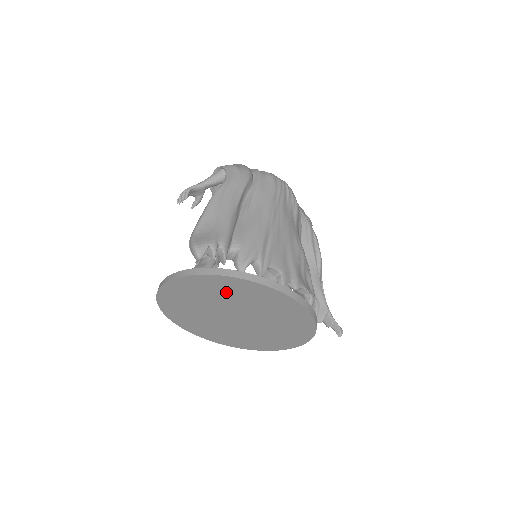
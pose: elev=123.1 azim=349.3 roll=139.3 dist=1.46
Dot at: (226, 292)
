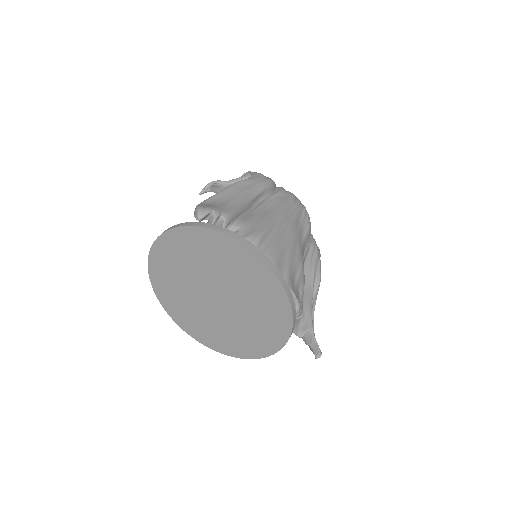
Dot at: (213, 255)
